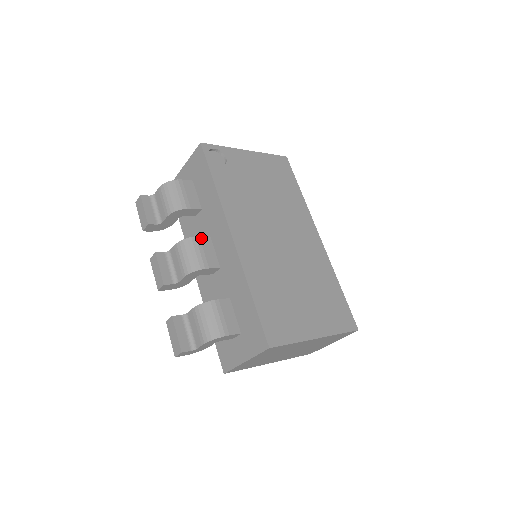
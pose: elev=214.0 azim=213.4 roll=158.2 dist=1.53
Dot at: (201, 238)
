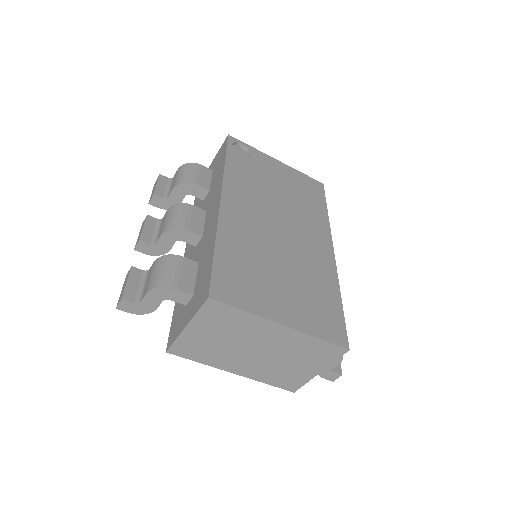
Dot at: (195, 207)
